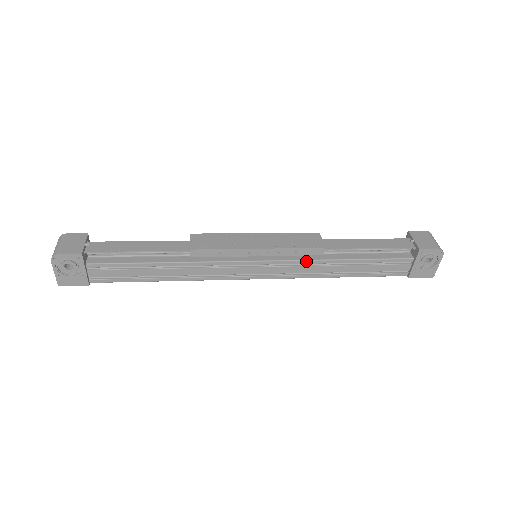
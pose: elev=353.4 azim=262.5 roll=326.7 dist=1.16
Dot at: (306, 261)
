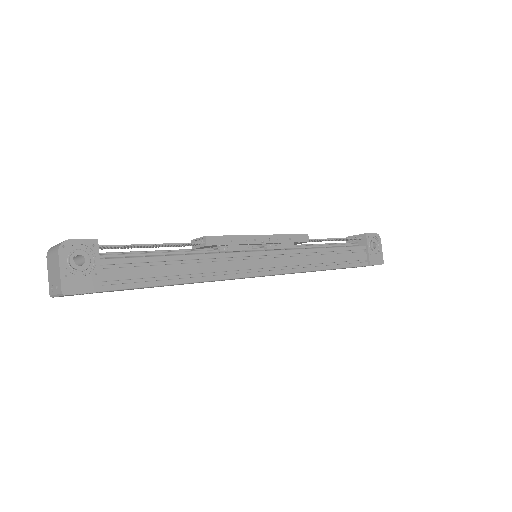
Dot at: (299, 250)
